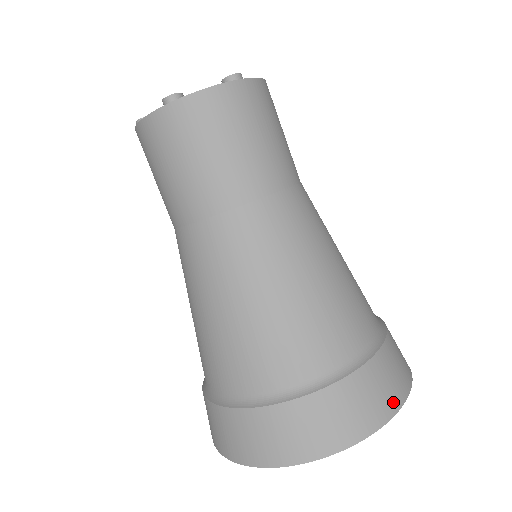
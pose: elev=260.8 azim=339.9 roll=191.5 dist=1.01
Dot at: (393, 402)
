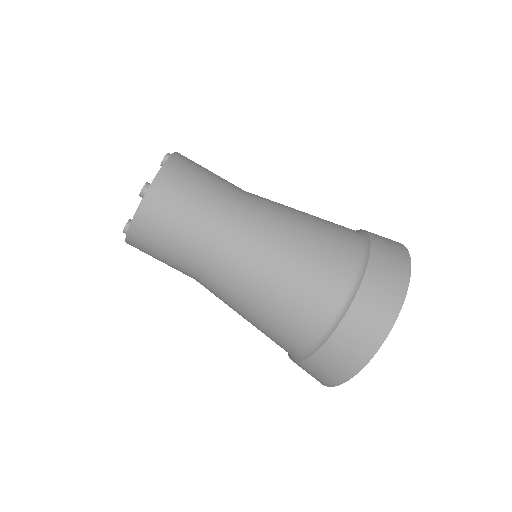
Dot at: (401, 248)
